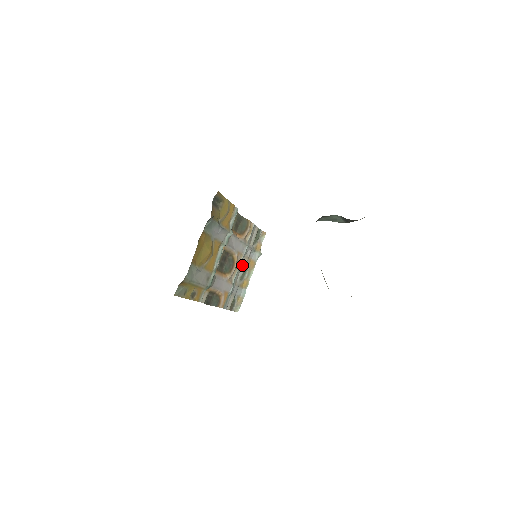
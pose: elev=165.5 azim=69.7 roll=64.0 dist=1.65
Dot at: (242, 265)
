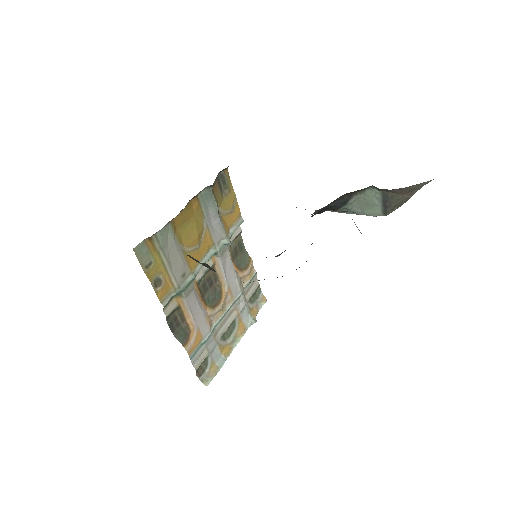
Dot at: (229, 317)
